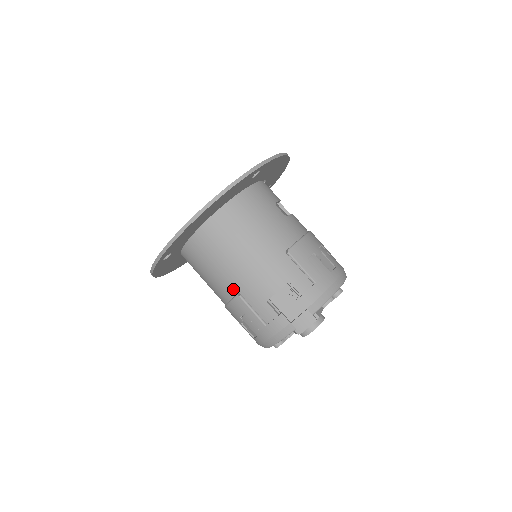
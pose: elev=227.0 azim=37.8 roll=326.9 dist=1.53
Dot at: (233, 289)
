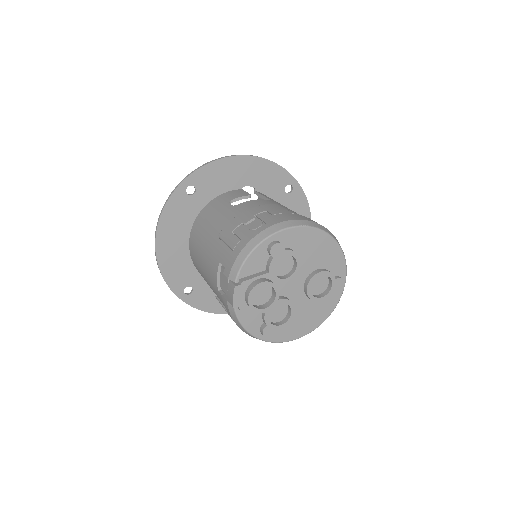
Dot at: occluded
